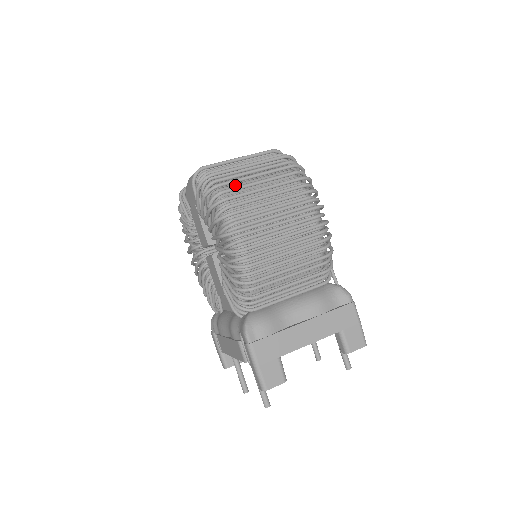
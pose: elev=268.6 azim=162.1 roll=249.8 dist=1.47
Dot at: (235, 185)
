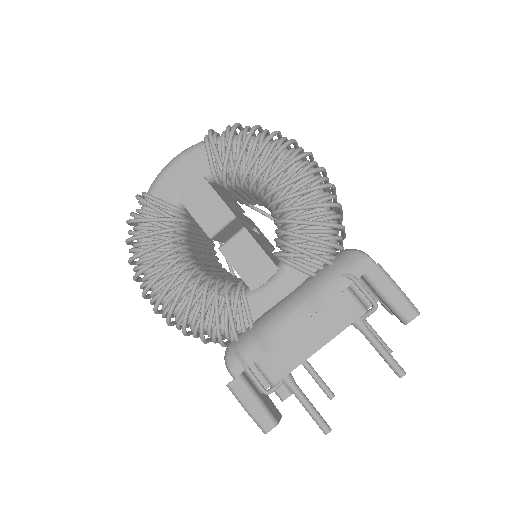
Dot at: occluded
